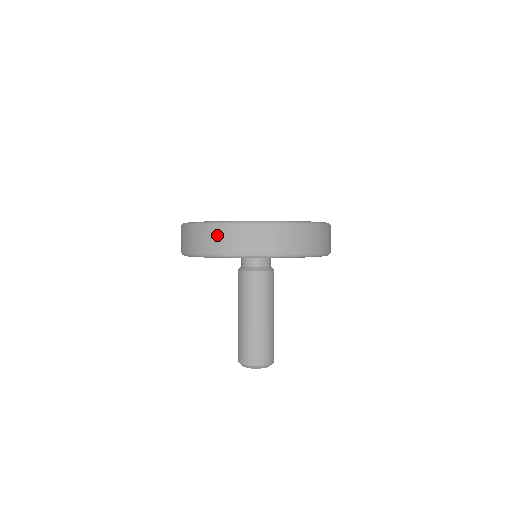
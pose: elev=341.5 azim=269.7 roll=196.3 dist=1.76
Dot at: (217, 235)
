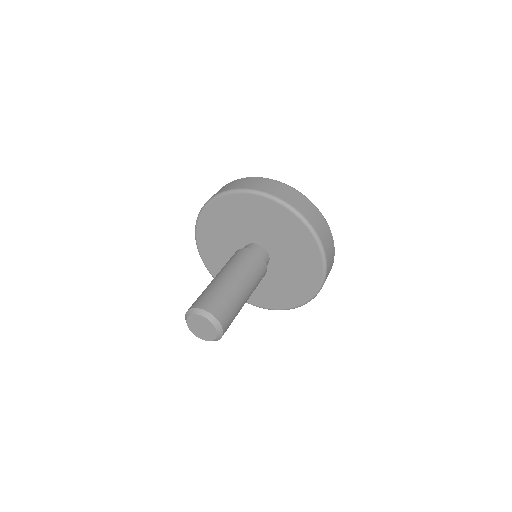
Dot at: occluded
